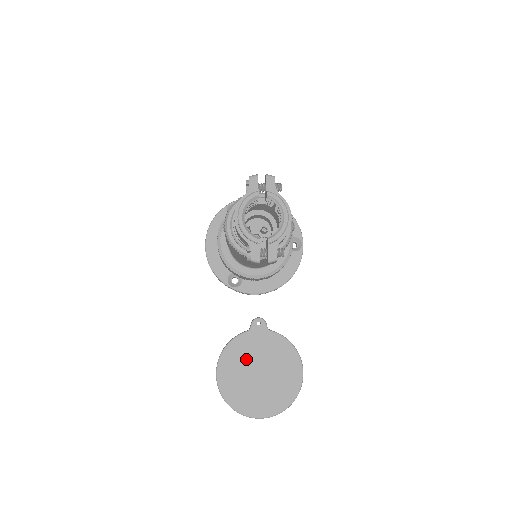
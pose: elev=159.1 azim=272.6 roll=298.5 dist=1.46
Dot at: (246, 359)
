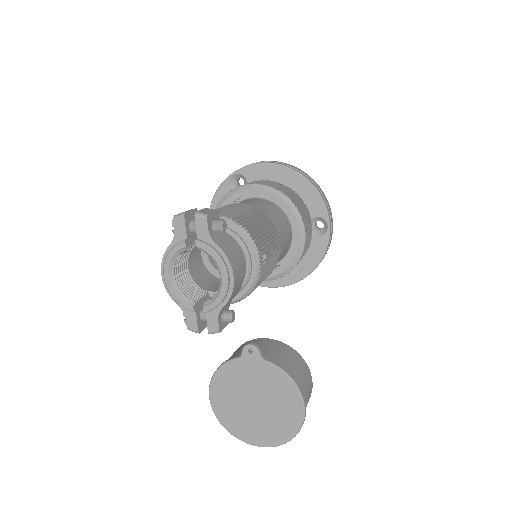
Dot at: (239, 387)
